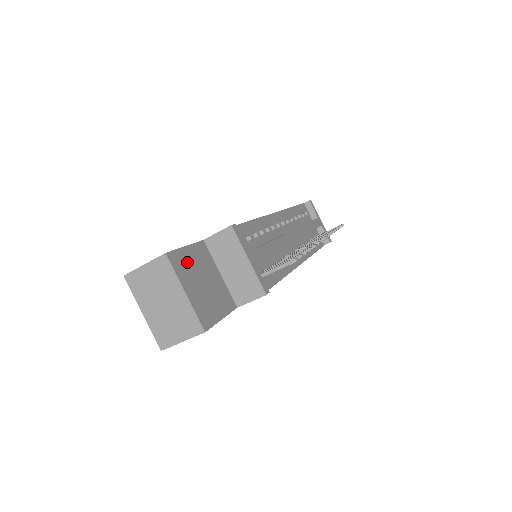
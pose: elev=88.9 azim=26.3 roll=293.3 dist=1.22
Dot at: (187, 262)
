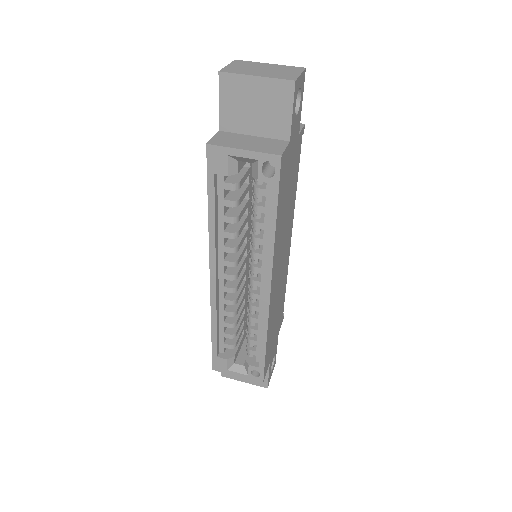
Dot at: occluded
